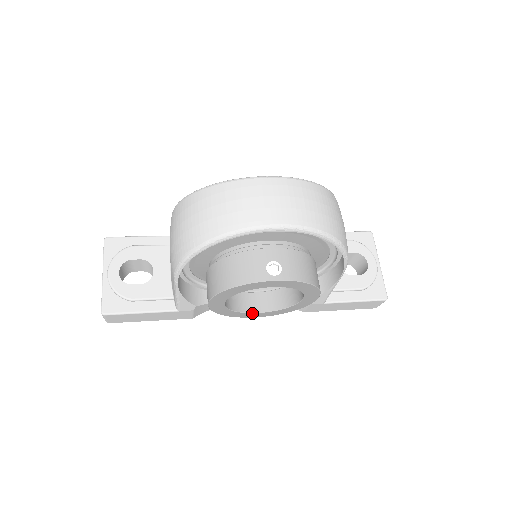
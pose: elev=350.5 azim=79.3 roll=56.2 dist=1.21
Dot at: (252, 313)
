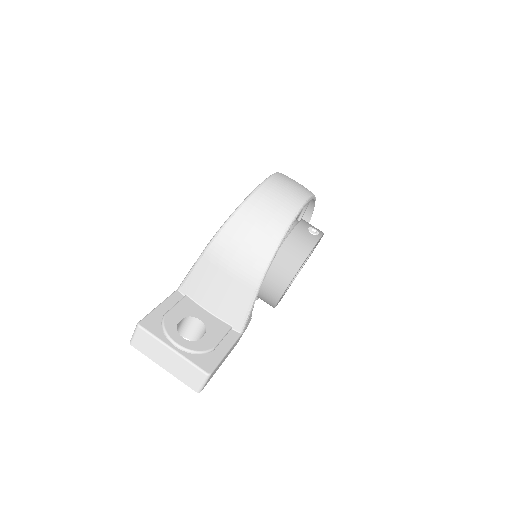
Dot at: (283, 295)
